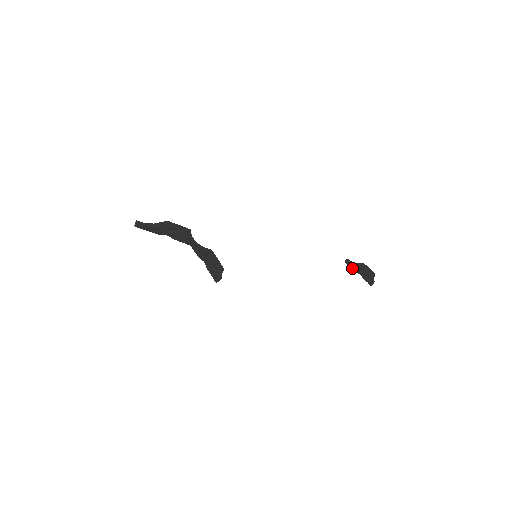
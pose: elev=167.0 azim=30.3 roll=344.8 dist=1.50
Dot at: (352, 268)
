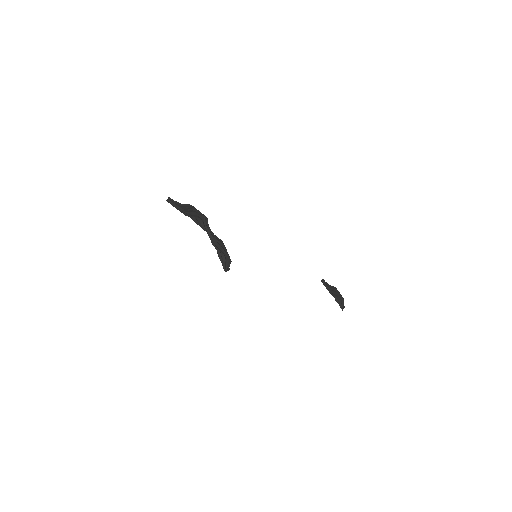
Dot at: (327, 288)
